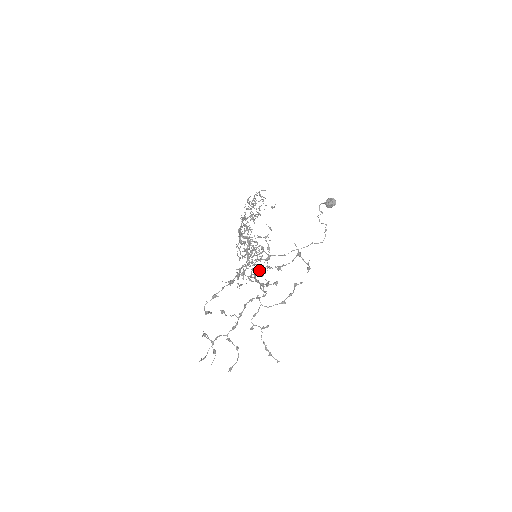
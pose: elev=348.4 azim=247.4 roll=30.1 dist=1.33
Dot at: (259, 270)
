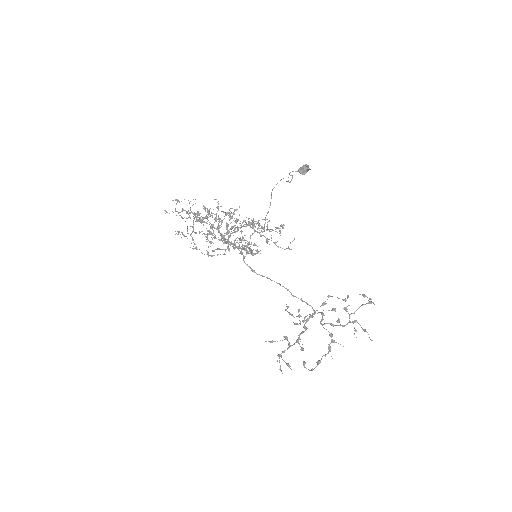
Dot at: occluded
